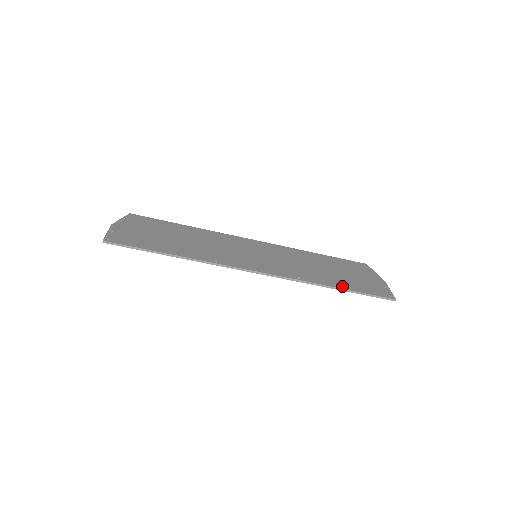
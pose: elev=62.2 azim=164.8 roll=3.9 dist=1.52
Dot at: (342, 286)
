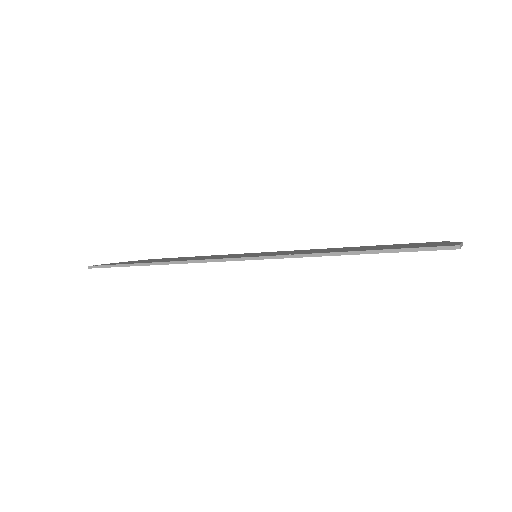
Dot at: (358, 250)
